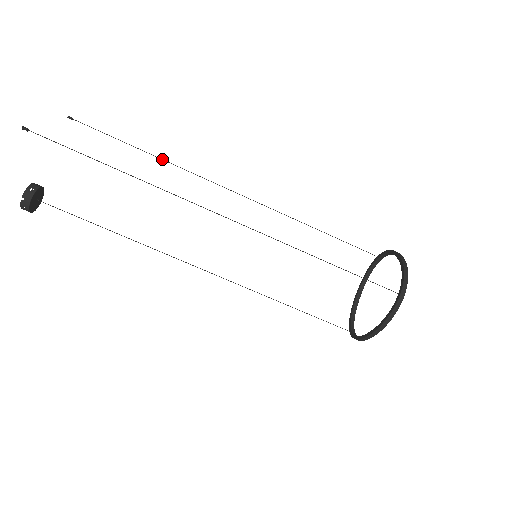
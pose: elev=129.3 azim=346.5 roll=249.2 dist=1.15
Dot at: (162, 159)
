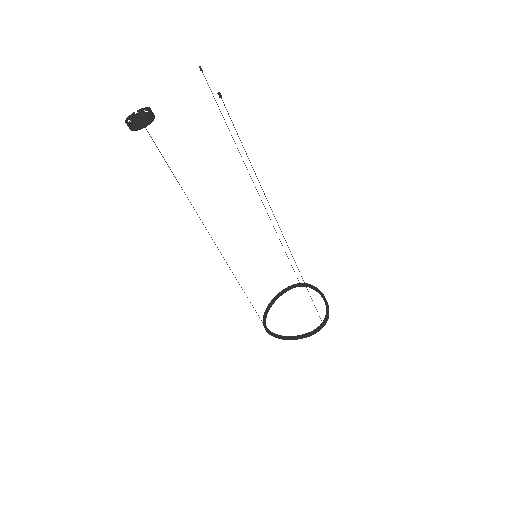
Dot at: occluded
